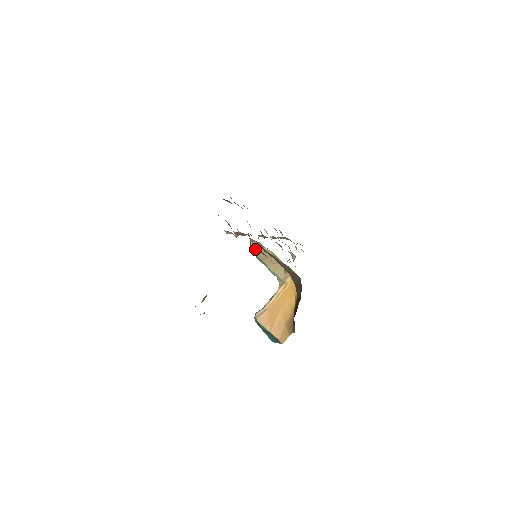
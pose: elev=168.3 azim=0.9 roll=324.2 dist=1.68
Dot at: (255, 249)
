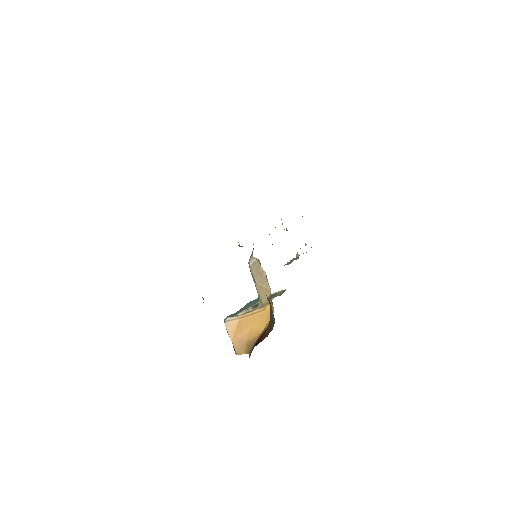
Dot at: (253, 263)
